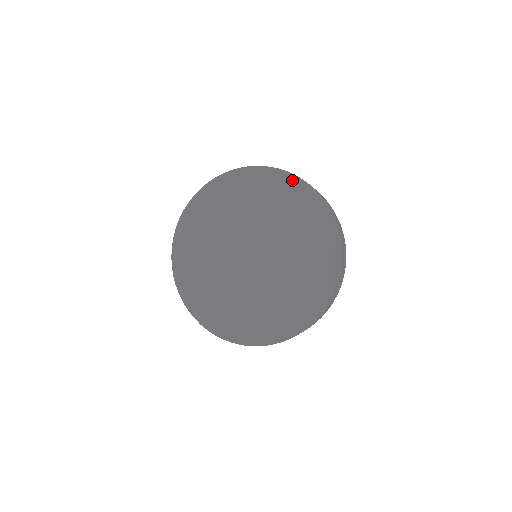
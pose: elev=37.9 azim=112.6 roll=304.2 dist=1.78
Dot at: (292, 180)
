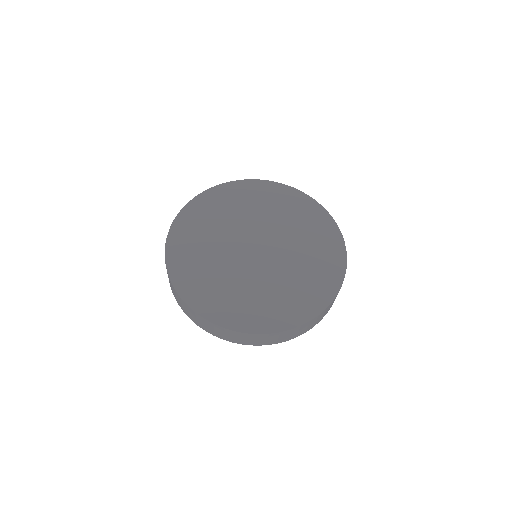
Dot at: (317, 207)
